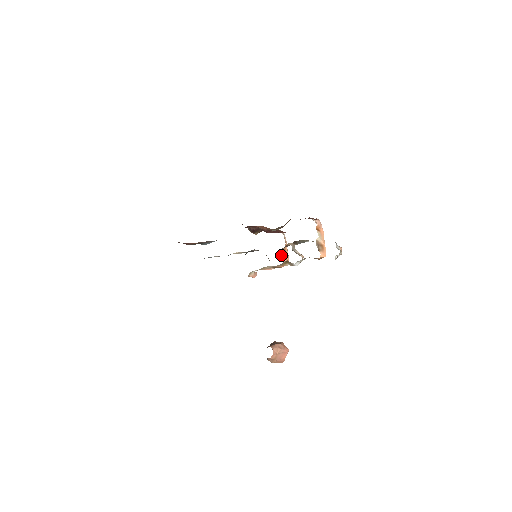
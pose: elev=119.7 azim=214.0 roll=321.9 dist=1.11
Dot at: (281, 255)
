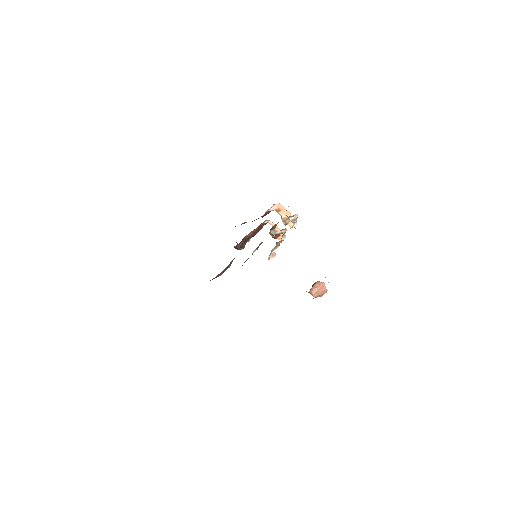
Dot at: (275, 237)
